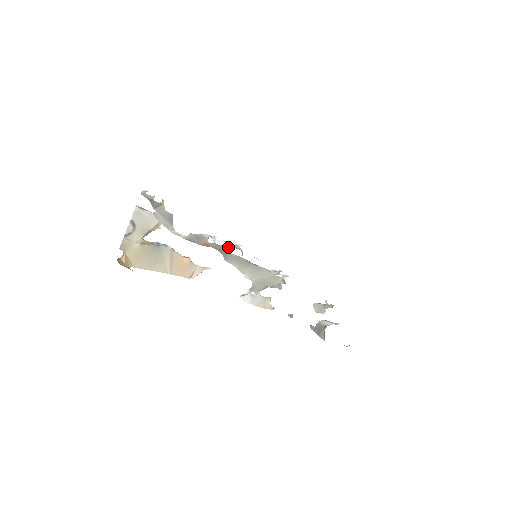
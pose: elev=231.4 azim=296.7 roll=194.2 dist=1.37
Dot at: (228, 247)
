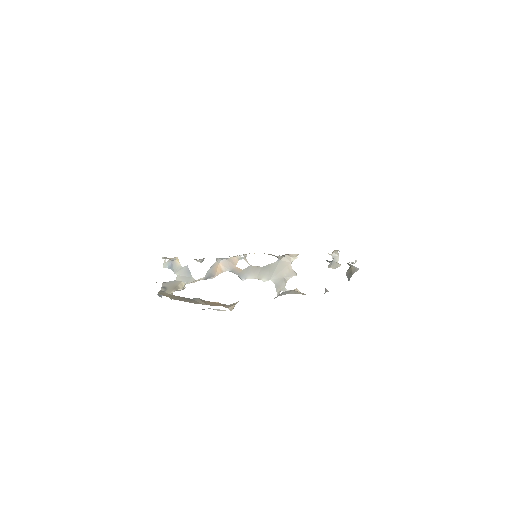
Dot at: (234, 261)
